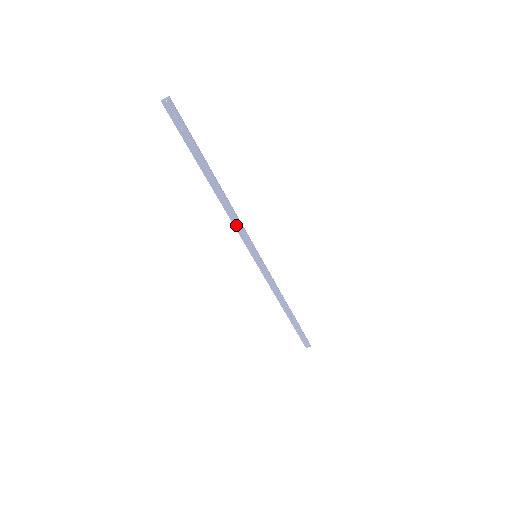
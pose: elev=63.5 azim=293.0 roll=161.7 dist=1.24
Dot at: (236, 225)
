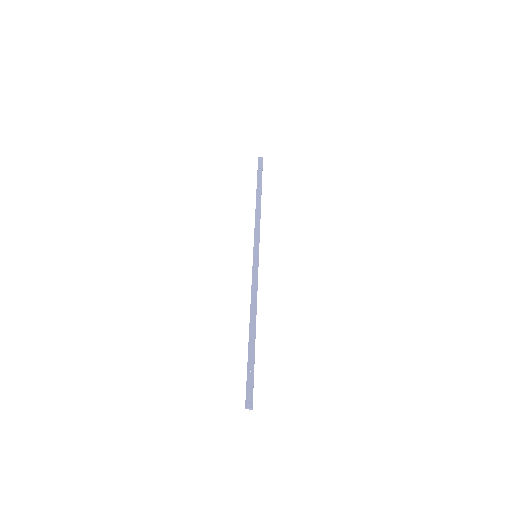
Dot at: (256, 226)
